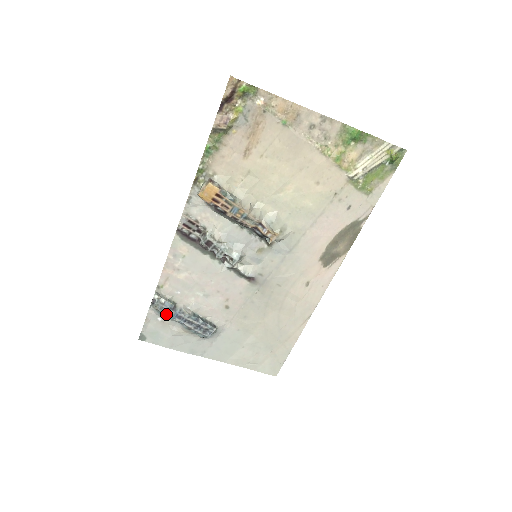
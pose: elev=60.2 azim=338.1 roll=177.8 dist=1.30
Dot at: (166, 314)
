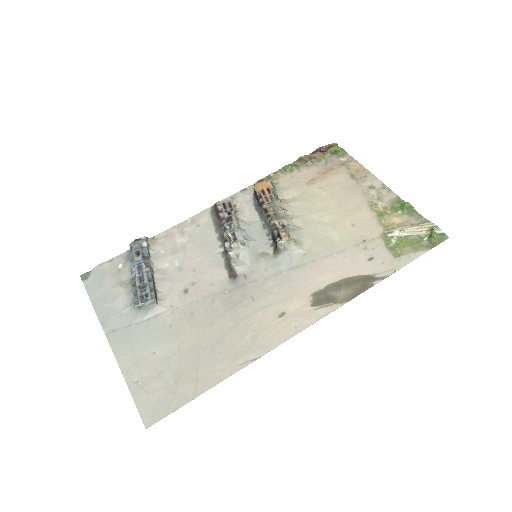
Dot at: (134, 256)
